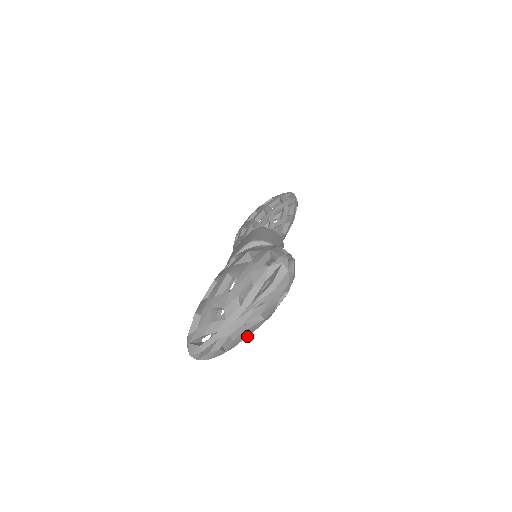
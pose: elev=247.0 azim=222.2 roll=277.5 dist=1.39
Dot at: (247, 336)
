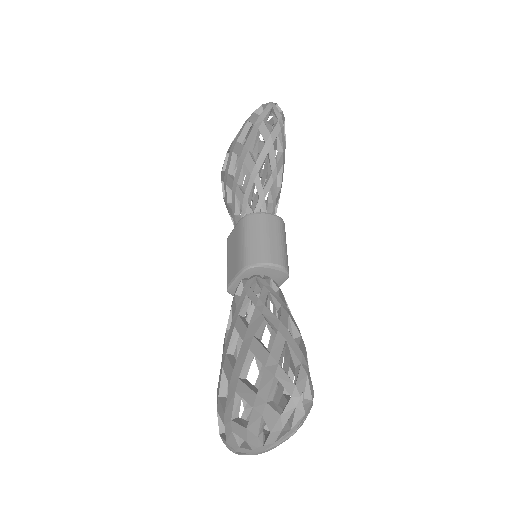
Dot at: occluded
